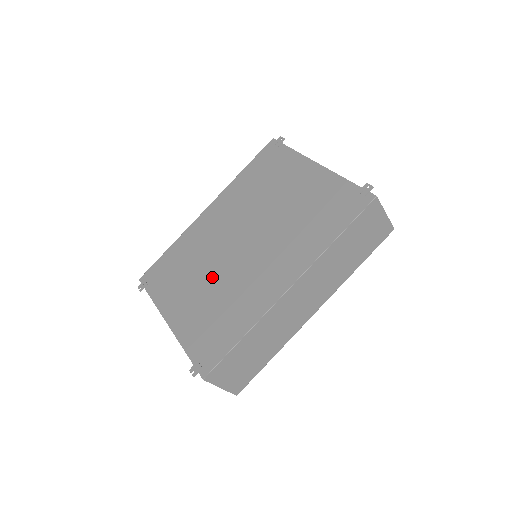
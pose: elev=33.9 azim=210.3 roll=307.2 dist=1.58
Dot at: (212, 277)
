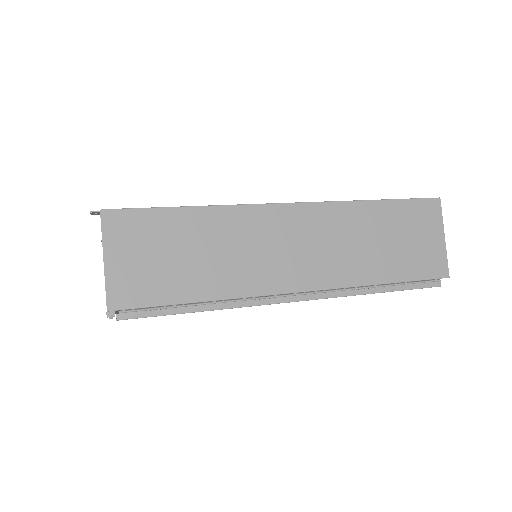
Dot at: occluded
